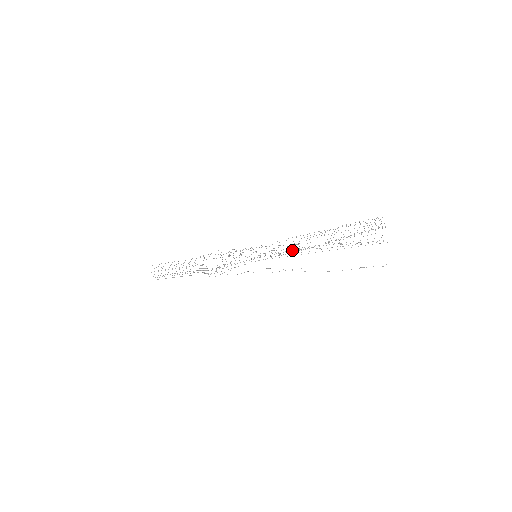
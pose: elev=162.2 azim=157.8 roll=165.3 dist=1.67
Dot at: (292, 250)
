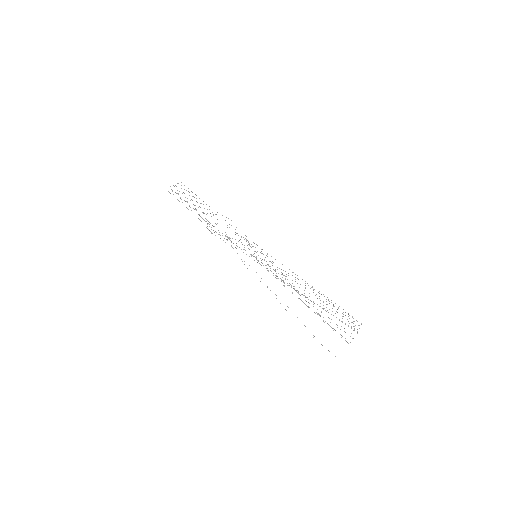
Dot at: occluded
